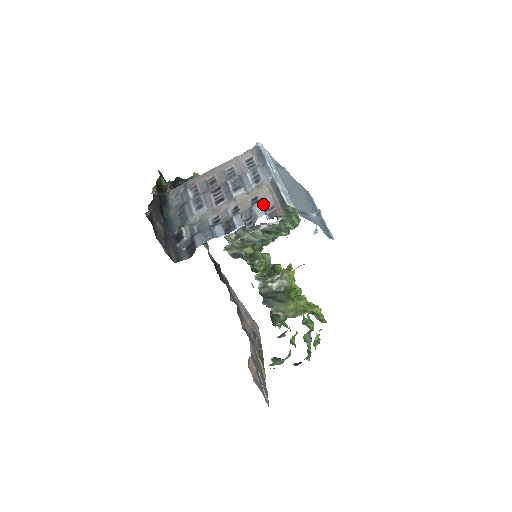
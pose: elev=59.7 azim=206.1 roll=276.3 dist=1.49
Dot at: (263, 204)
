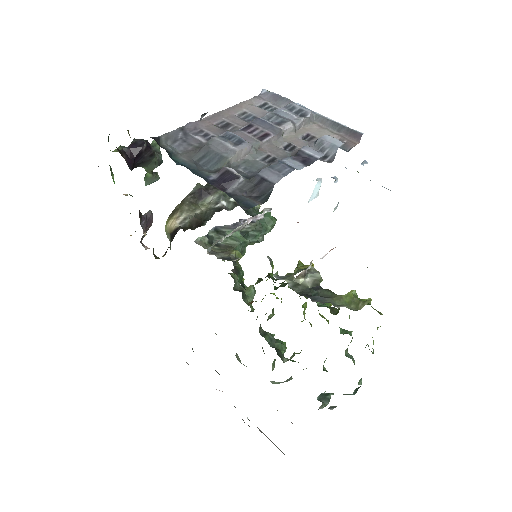
Dot at: occluded
